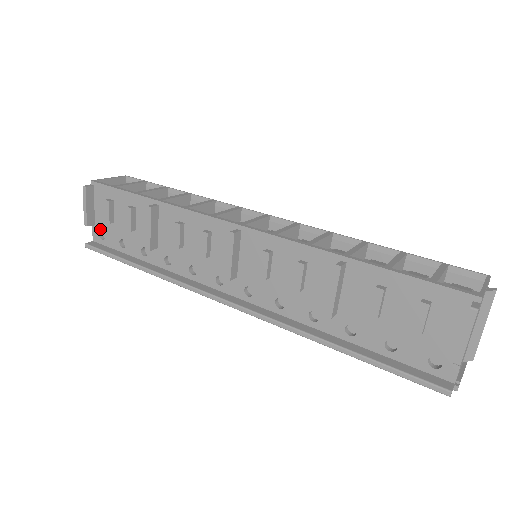
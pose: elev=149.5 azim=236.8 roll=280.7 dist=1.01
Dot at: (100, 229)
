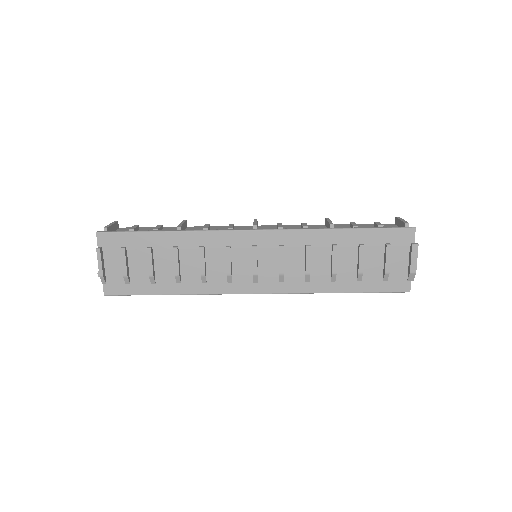
Dot at: occluded
